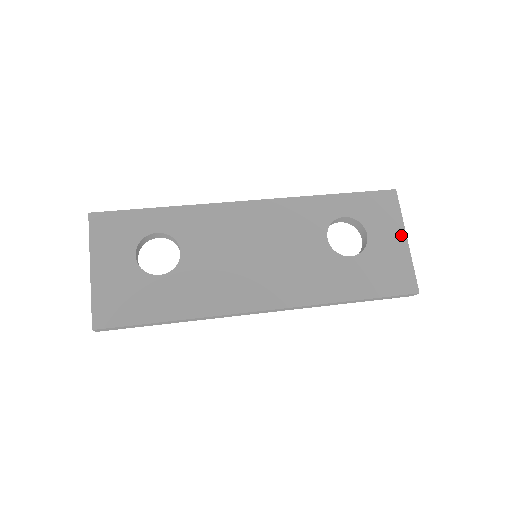
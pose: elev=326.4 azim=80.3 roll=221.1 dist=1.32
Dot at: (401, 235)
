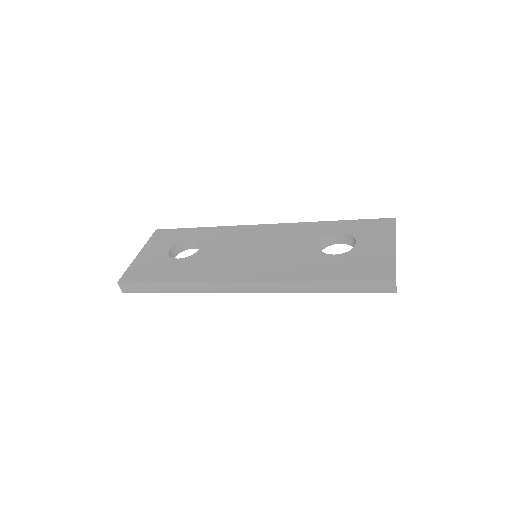
Dot at: (390, 243)
